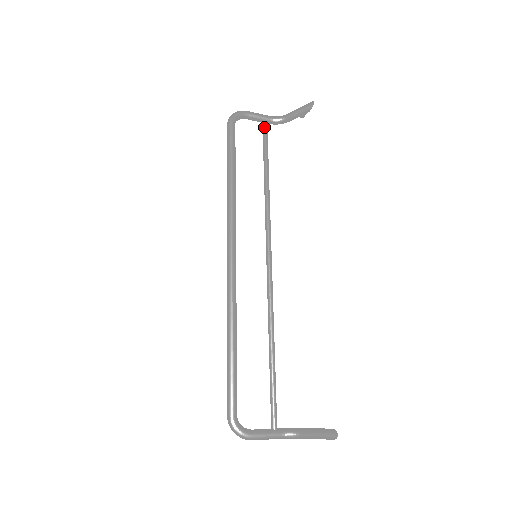
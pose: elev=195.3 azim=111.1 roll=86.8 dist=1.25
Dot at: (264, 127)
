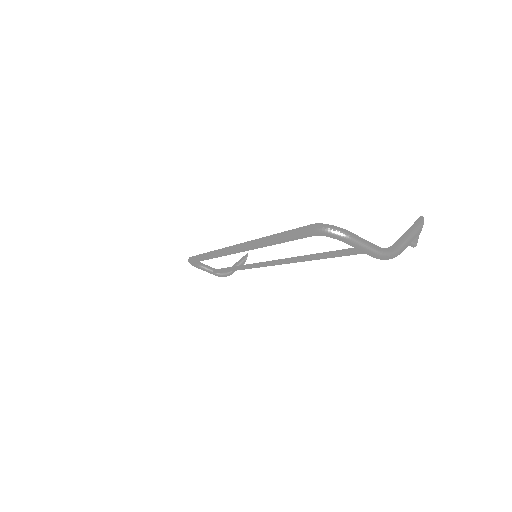
Dot at: (216, 269)
